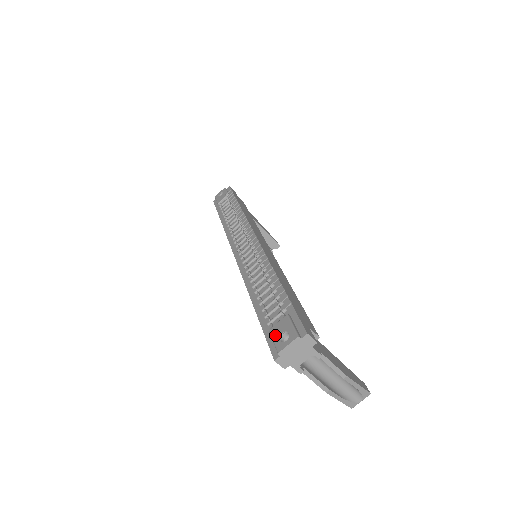
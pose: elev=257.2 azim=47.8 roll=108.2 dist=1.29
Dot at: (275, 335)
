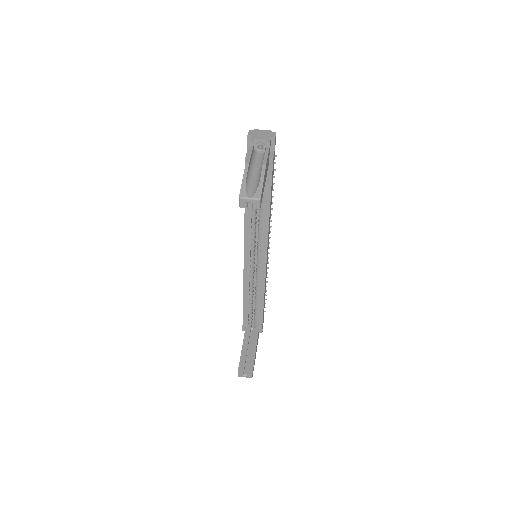
Dot at: occluded
